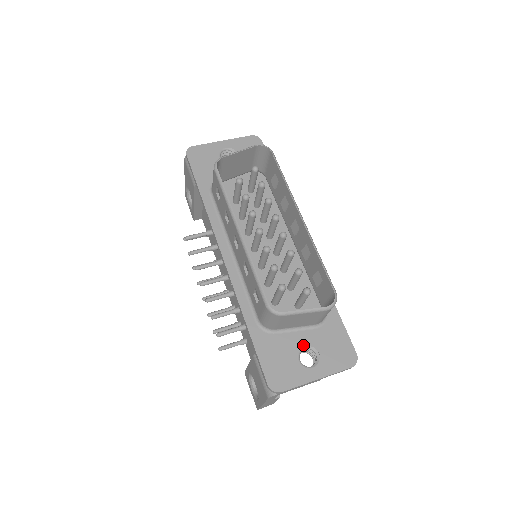
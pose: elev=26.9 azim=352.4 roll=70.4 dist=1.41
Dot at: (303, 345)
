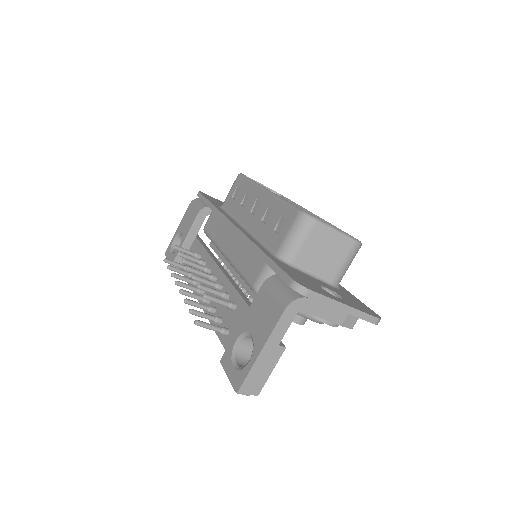
Dot at: (323, 285)
